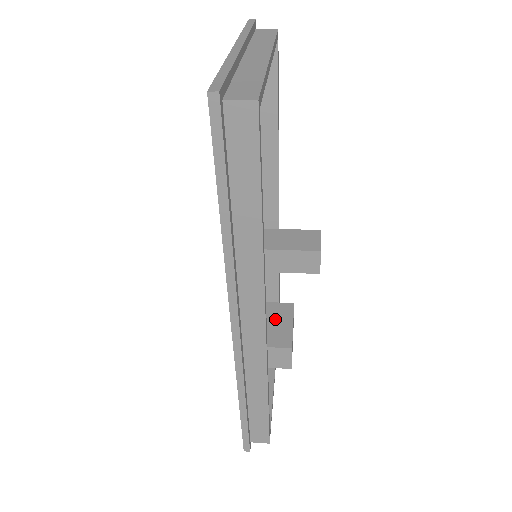
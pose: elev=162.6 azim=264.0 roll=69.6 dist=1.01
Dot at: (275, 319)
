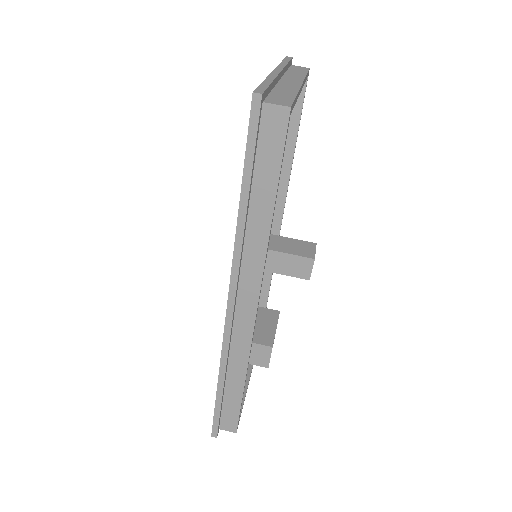
Dot at: (261, 321)
